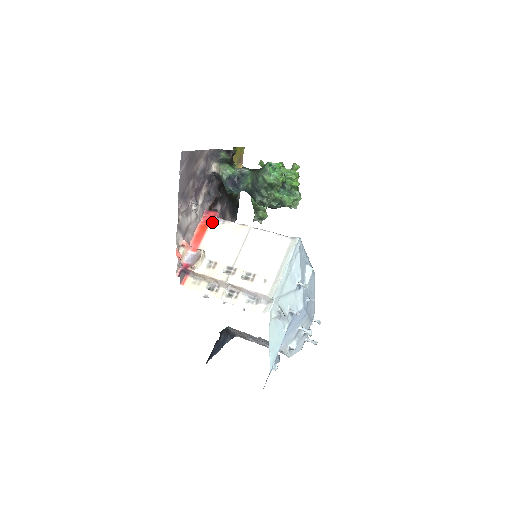
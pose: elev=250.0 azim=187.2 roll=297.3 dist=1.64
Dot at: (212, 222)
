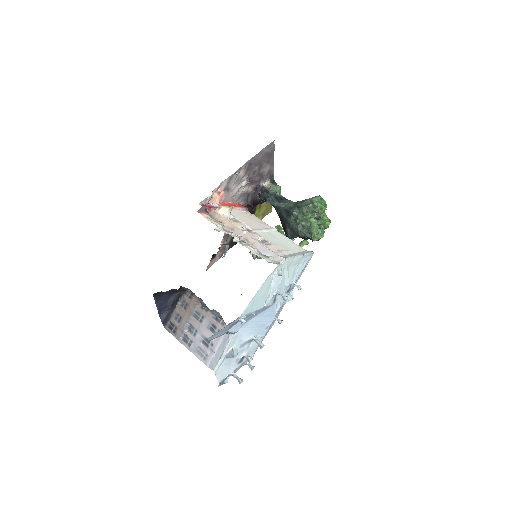
Dot at: (242, 208)
